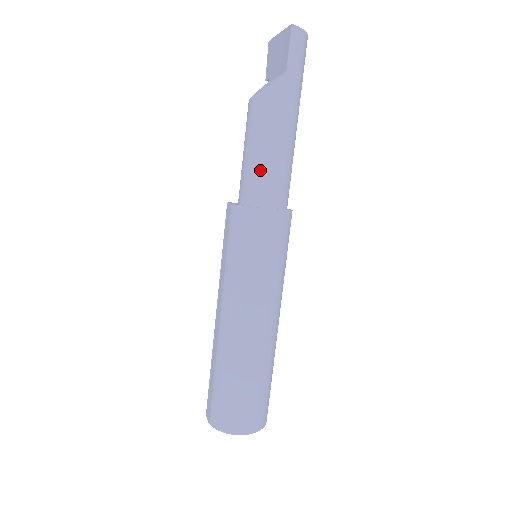
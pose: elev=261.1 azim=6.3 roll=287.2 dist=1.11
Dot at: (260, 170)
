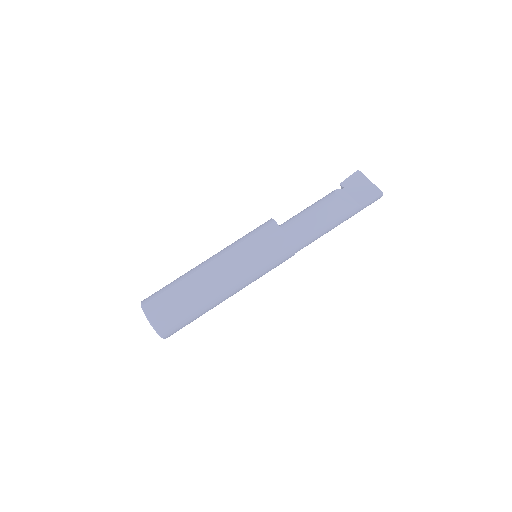
Dot at: (311, 232)
